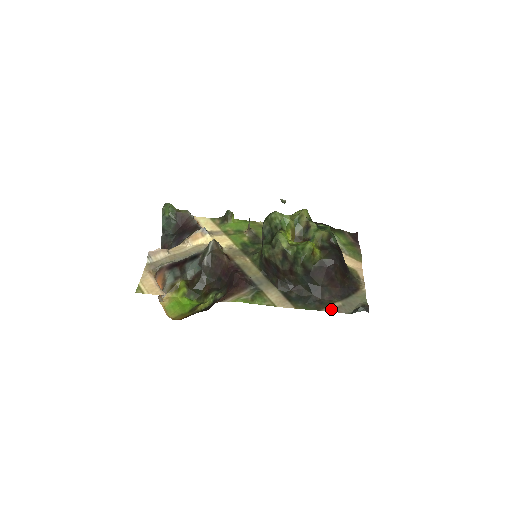
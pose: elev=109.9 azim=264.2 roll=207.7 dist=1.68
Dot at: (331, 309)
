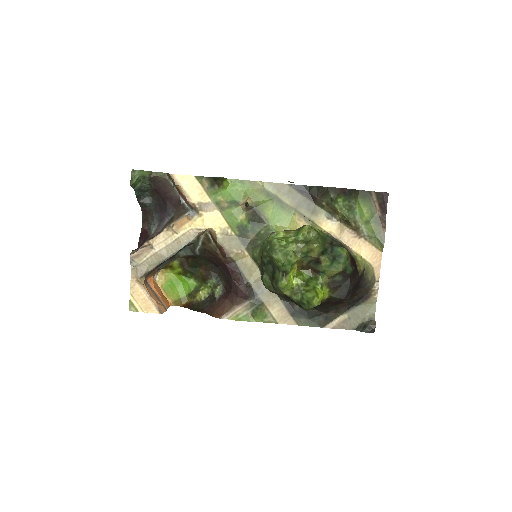
Dot at: (335, 326)
